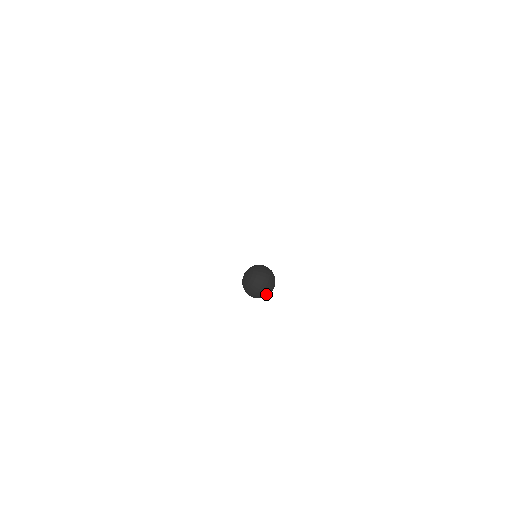
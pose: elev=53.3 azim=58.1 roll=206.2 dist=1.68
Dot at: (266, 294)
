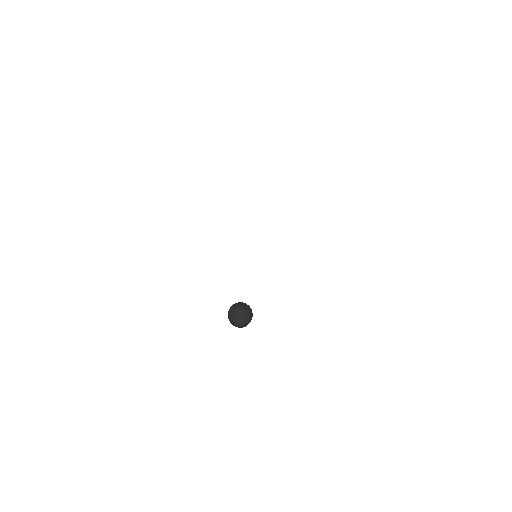
Dot at: occluded
